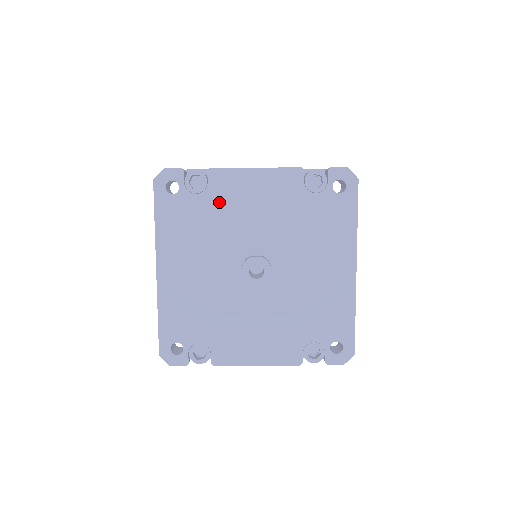
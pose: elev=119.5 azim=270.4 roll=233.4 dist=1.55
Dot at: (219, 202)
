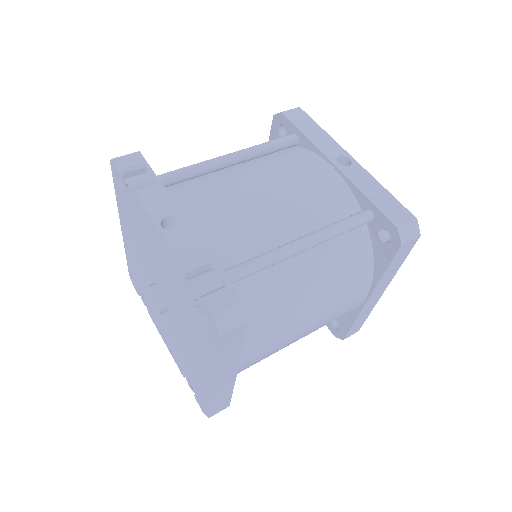
Dot at: (141, 224)
